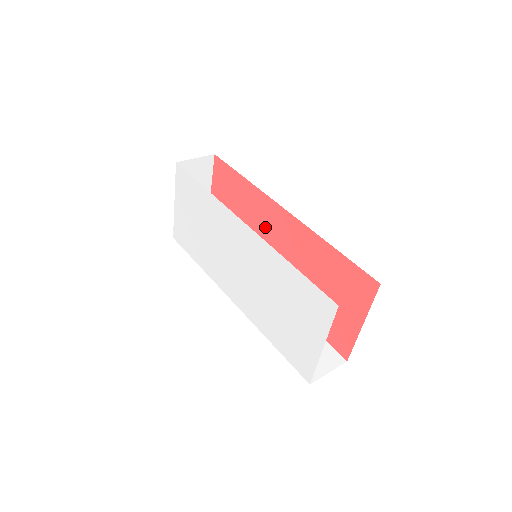
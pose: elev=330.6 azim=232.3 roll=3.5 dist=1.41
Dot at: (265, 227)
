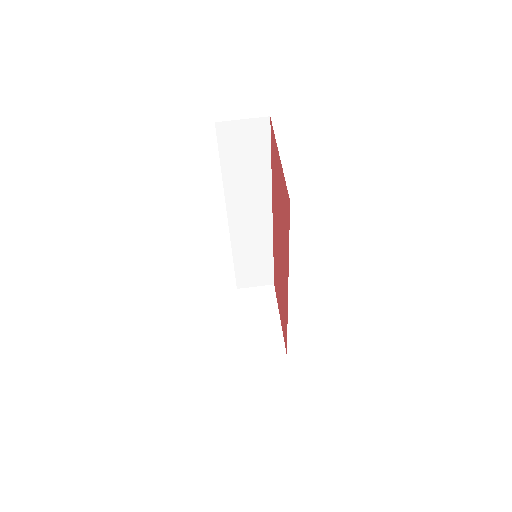
Dot at: (282, 252)
